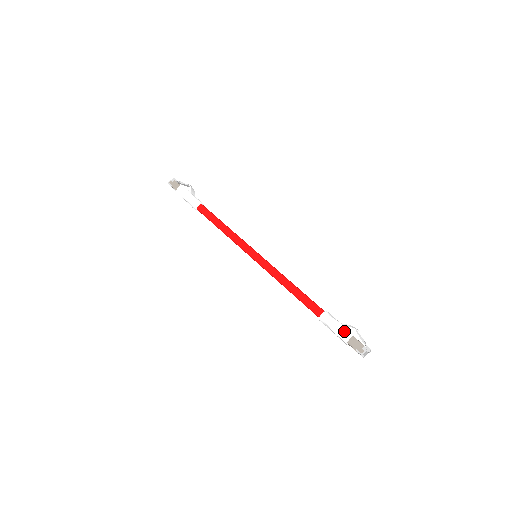
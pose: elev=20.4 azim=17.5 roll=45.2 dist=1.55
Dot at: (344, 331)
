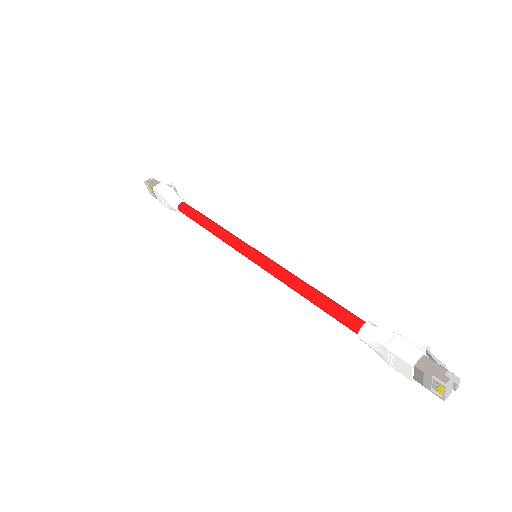
Dot at: (407, 346)
